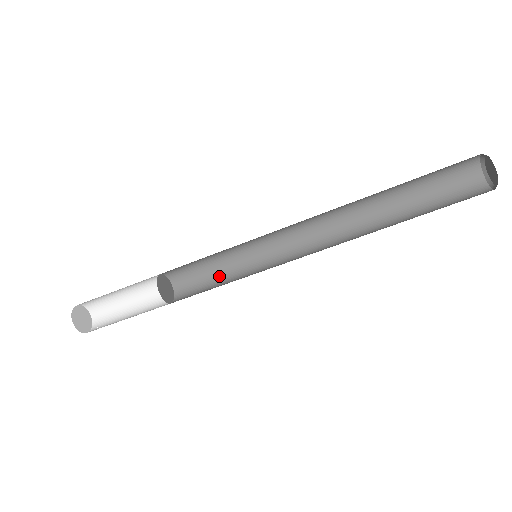
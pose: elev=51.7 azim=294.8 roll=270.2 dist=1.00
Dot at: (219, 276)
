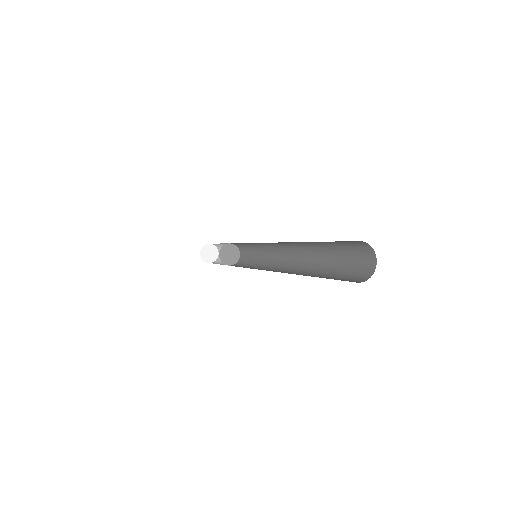
Dot at: (254, 256)
